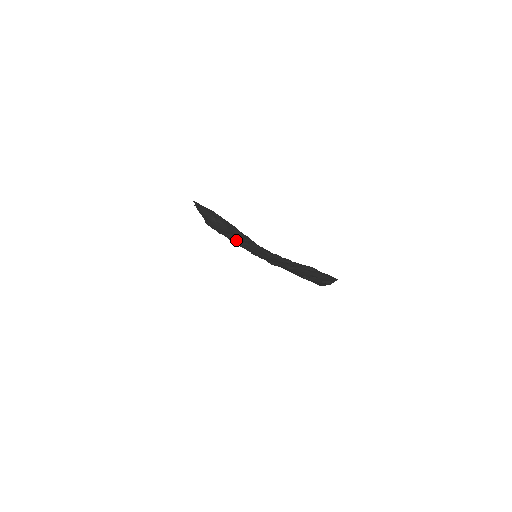
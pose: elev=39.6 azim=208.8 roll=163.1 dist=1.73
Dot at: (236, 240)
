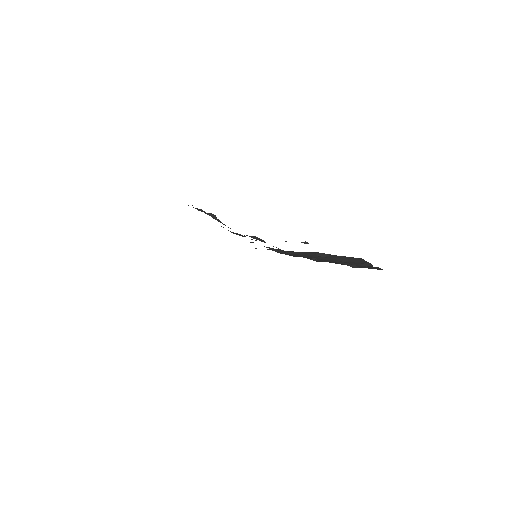
Dot at: occluded
